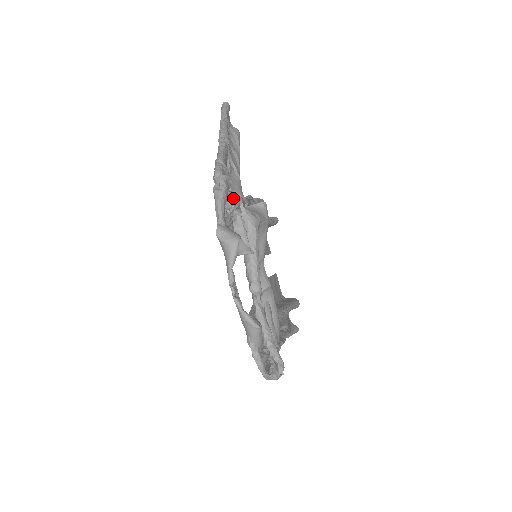
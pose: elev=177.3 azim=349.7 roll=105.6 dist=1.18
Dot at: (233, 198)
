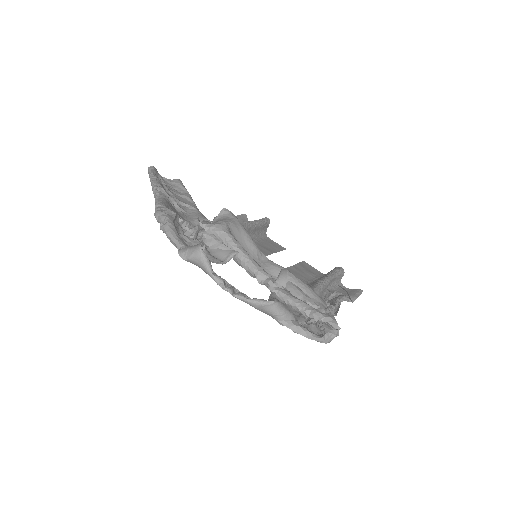
Dot at: occluded
